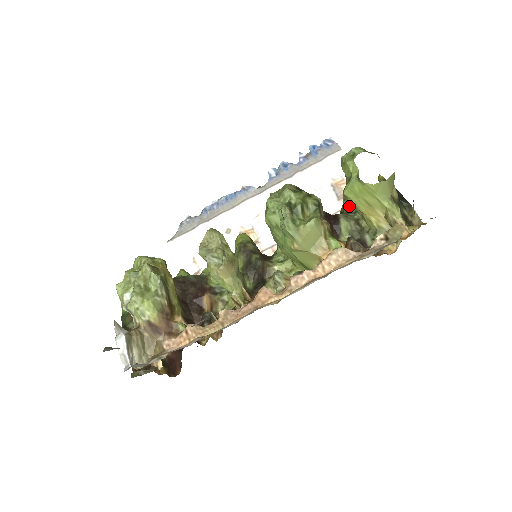
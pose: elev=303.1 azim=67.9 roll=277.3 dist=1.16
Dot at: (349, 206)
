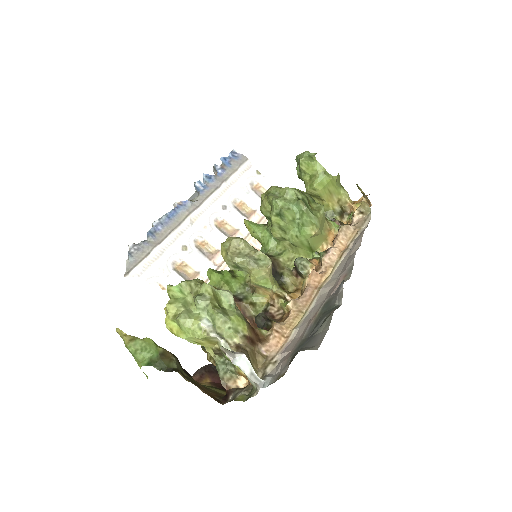
Dot at: occluded
